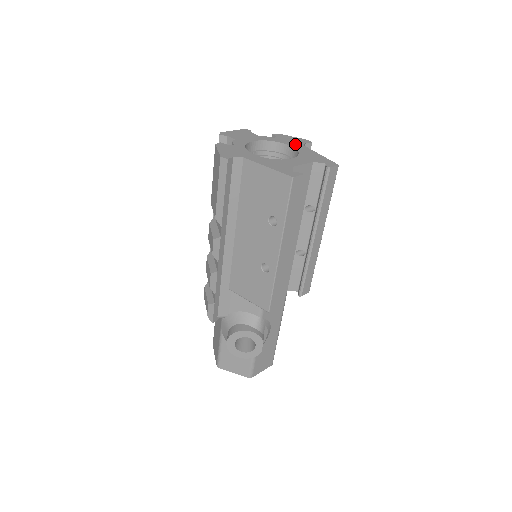
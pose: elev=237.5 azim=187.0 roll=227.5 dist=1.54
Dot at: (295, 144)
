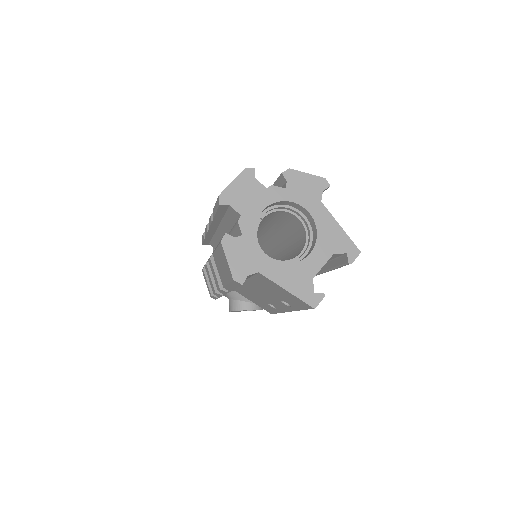
Dot at: (311, 202)
